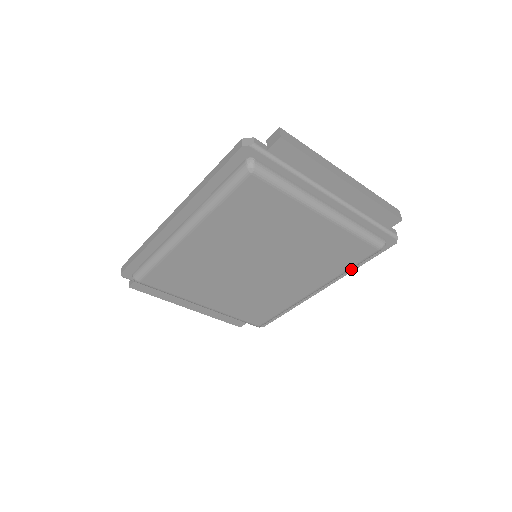
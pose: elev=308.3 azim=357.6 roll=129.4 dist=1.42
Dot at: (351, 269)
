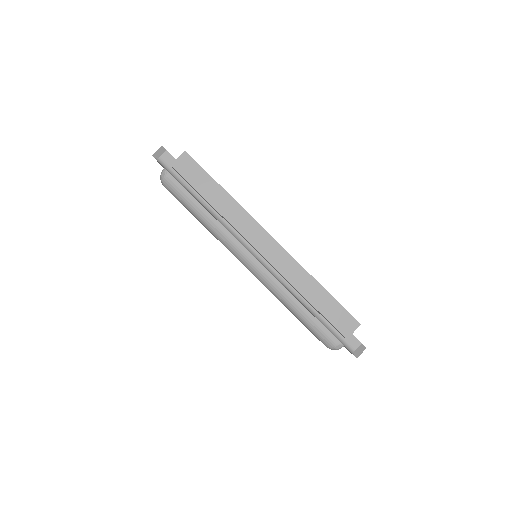
Dot at: occluded
